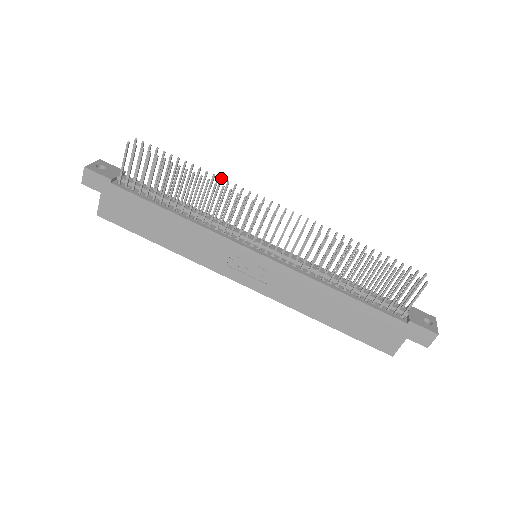
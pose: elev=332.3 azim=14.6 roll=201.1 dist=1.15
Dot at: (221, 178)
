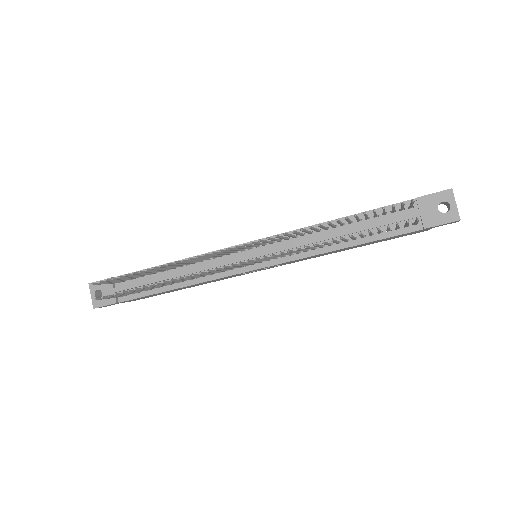
Dot at: (174, 263)
